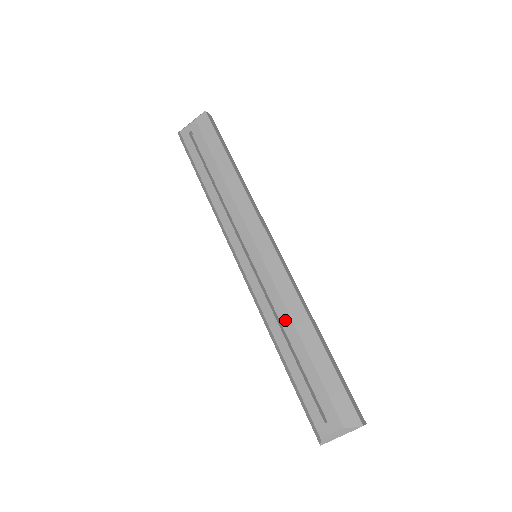
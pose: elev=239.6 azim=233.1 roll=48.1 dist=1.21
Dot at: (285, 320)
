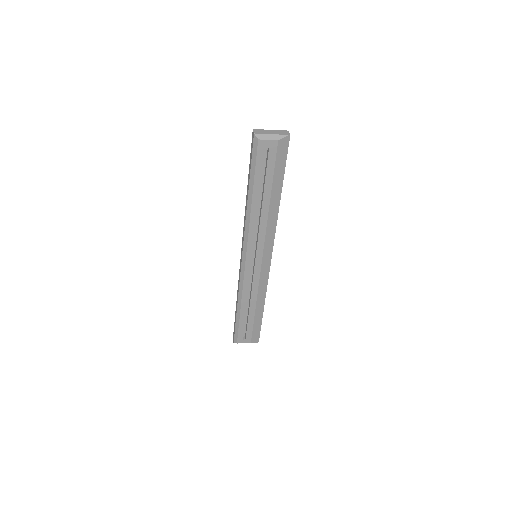
Dot at: (253, 298)
